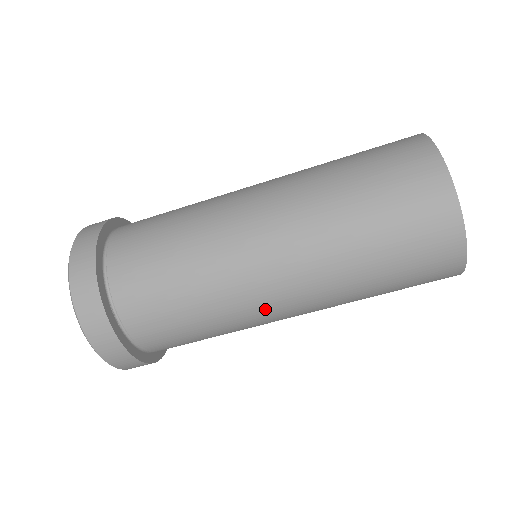
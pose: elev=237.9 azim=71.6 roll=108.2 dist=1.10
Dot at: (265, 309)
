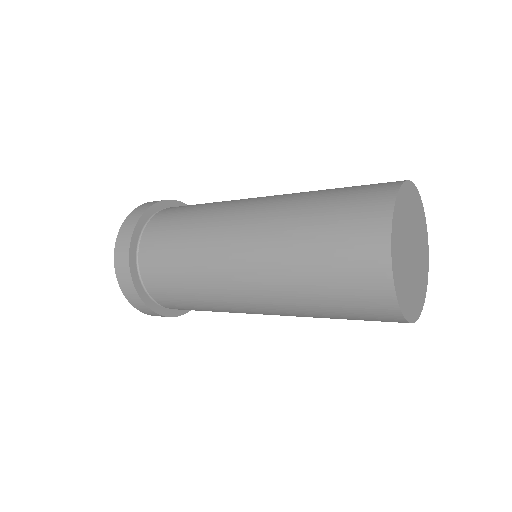
Dot at: occluded
